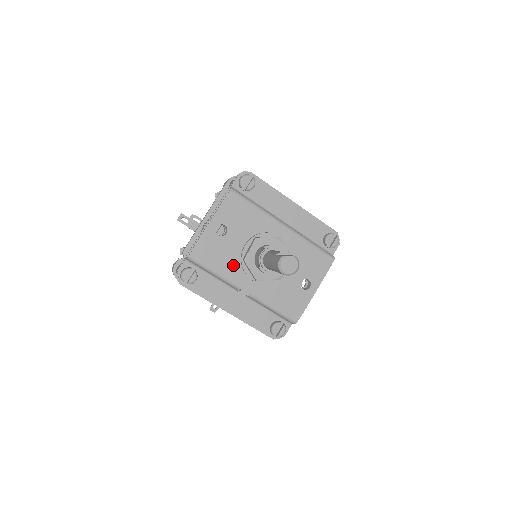
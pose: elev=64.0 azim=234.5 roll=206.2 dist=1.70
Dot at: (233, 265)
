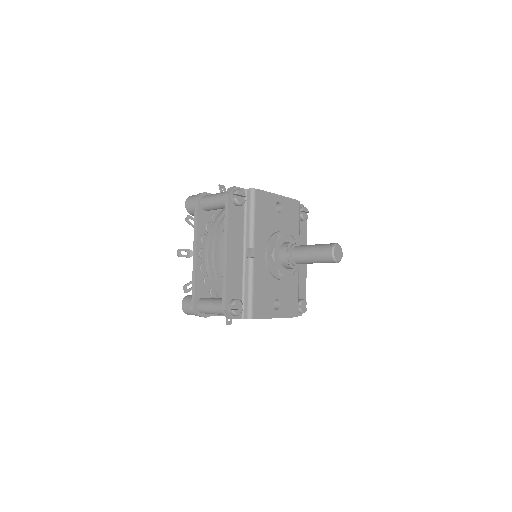
Dot at: (264, 231)
